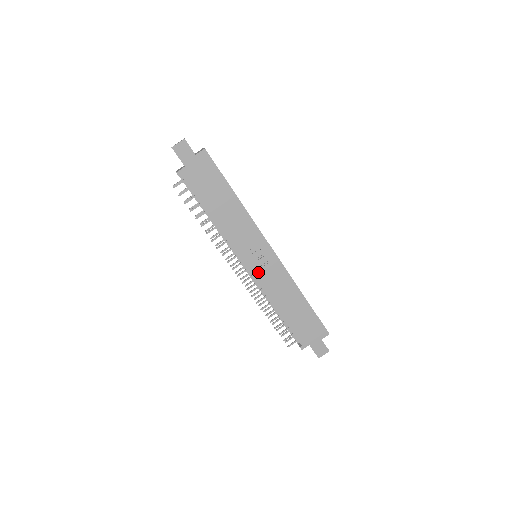
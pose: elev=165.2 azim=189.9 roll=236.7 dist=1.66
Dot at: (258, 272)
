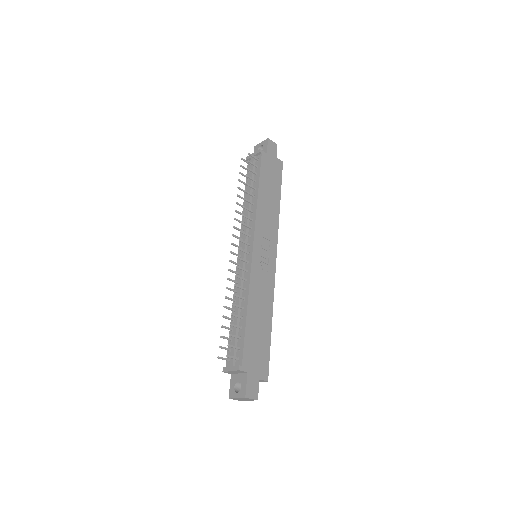
Dot at: (257, 262)
